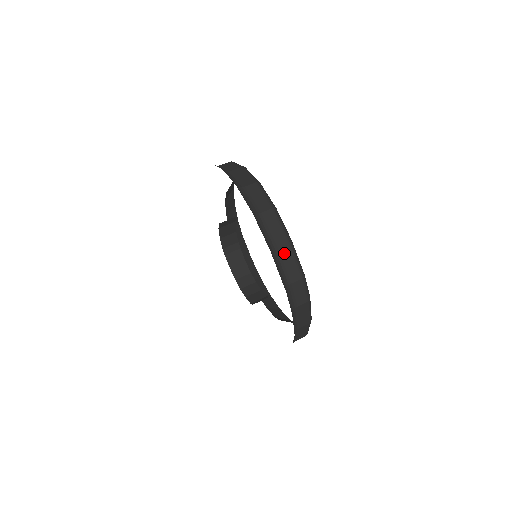
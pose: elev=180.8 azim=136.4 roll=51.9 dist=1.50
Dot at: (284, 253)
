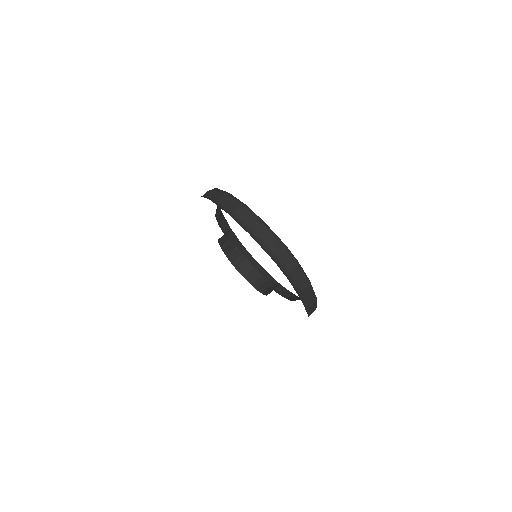
Dot at: (262, 233)
